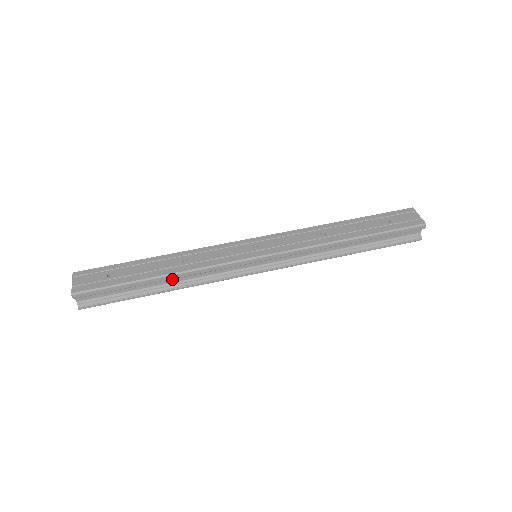
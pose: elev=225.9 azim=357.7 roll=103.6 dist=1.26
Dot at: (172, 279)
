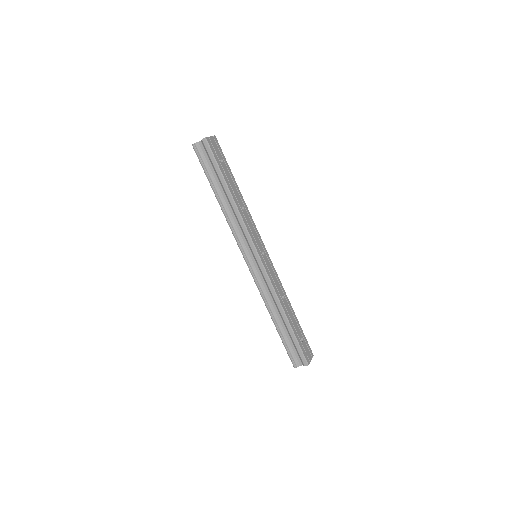
Dot at: (229, 202)
